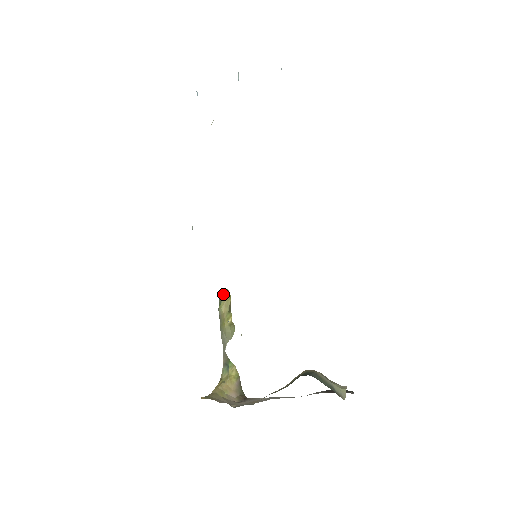
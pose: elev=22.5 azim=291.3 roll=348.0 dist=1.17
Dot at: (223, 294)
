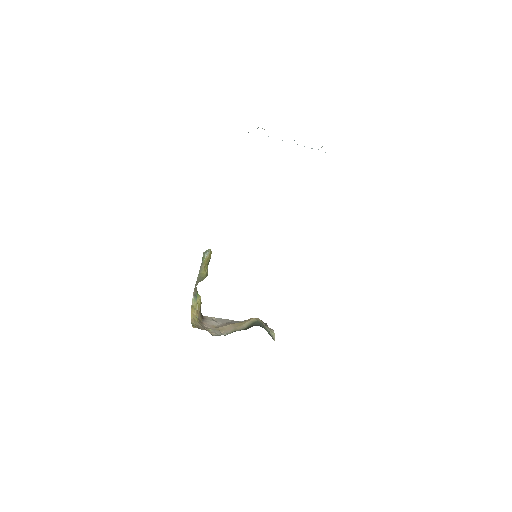
Dot at: (208, 253)
